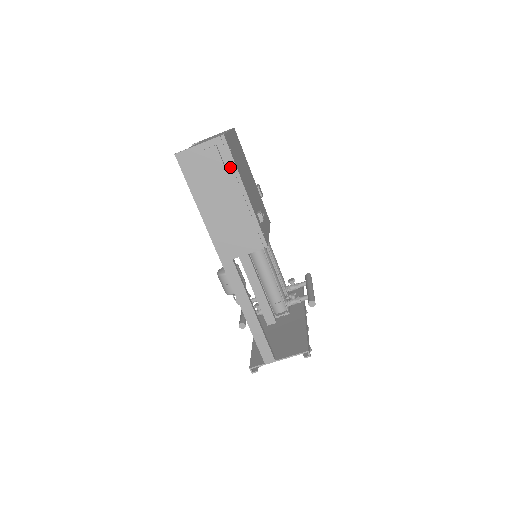
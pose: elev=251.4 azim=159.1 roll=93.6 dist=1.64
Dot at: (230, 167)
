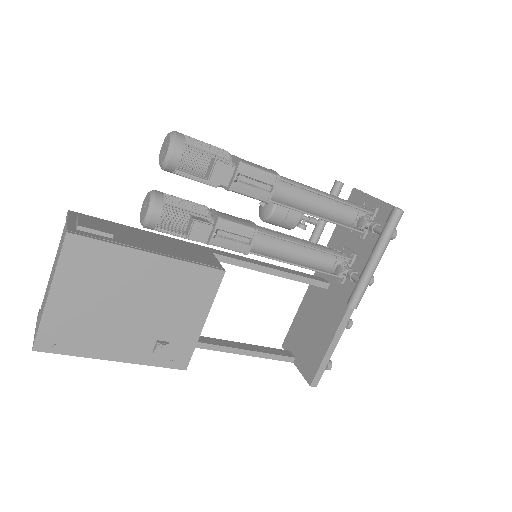
Dot at: (76, 352)
